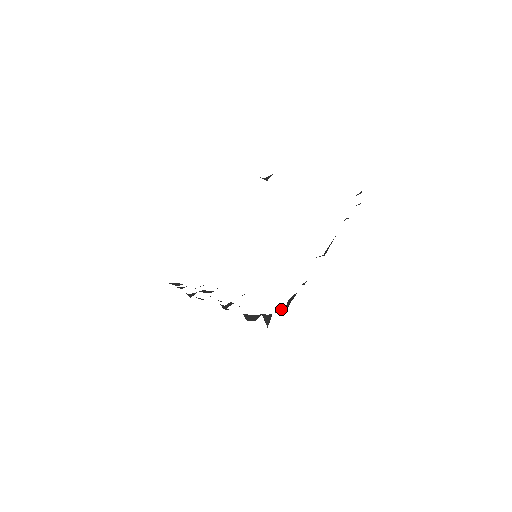
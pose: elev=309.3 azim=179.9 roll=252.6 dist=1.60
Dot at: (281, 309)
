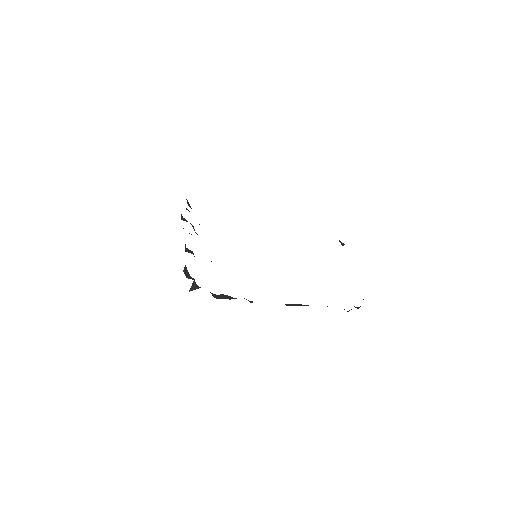
Dot at: (212, 293)
